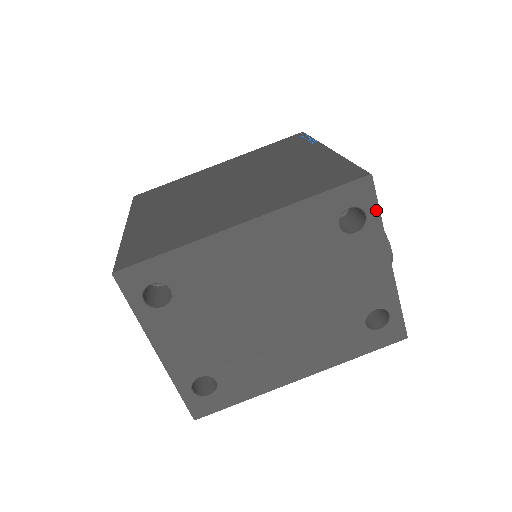
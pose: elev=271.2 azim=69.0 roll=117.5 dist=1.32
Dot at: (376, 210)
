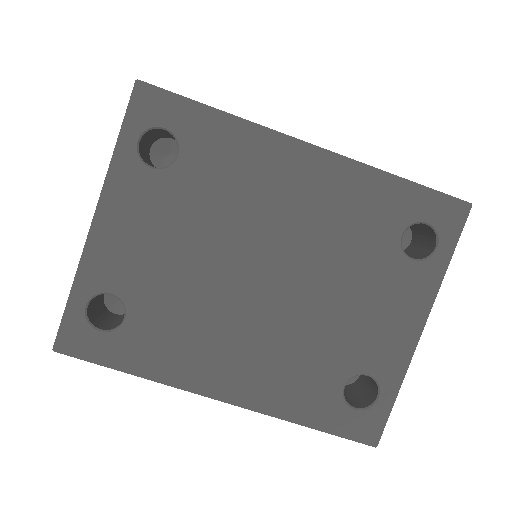
Dot at: (450, 249)
